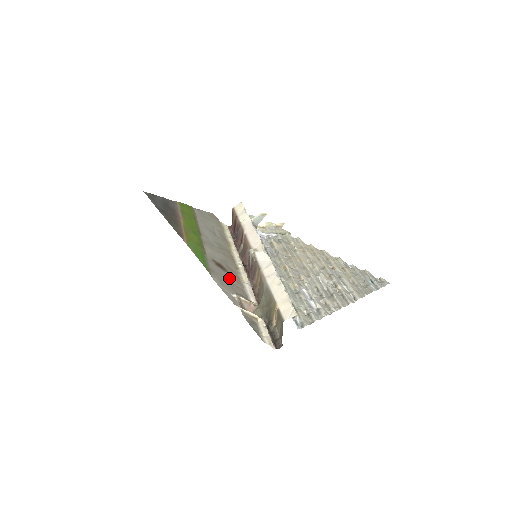
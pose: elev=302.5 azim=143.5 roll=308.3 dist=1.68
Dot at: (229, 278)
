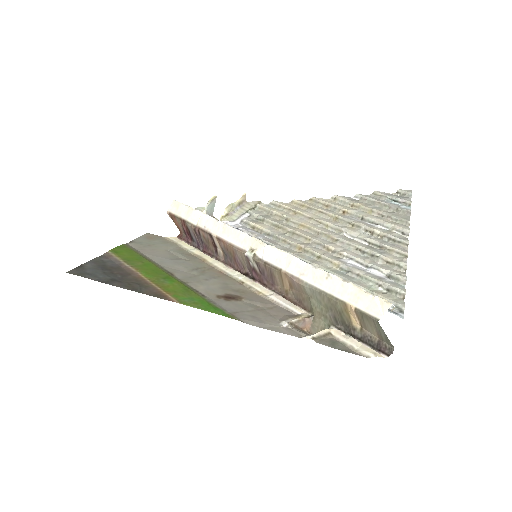
Dot at: (253, 305)
